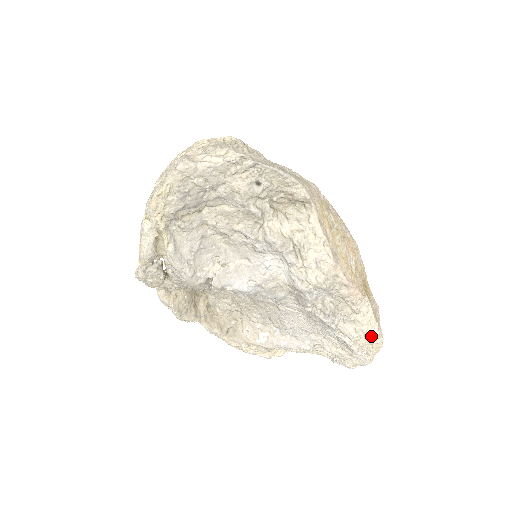
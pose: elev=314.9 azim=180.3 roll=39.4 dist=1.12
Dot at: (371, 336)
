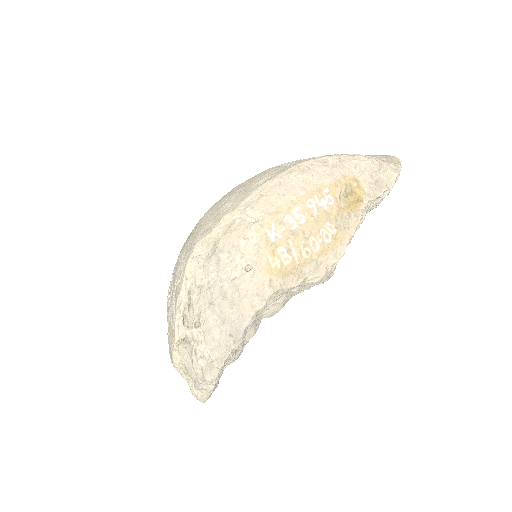
Dot at: occluded
